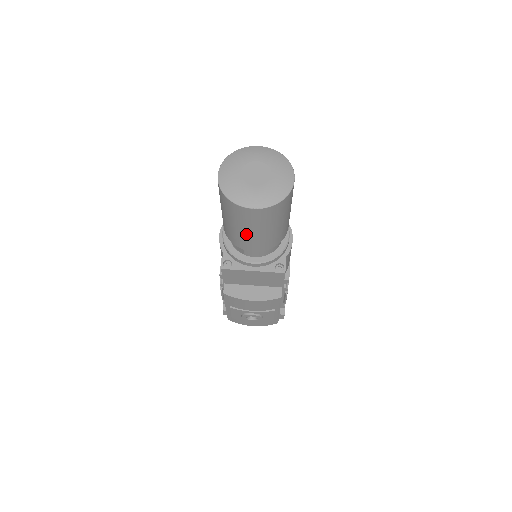
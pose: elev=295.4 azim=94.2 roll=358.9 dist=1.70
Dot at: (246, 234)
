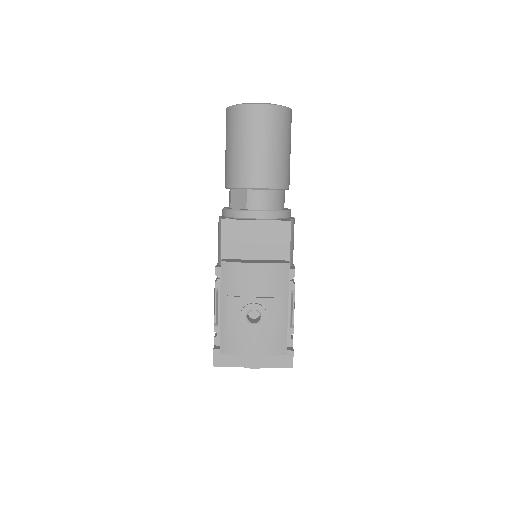
Dot at: (250, 153)
